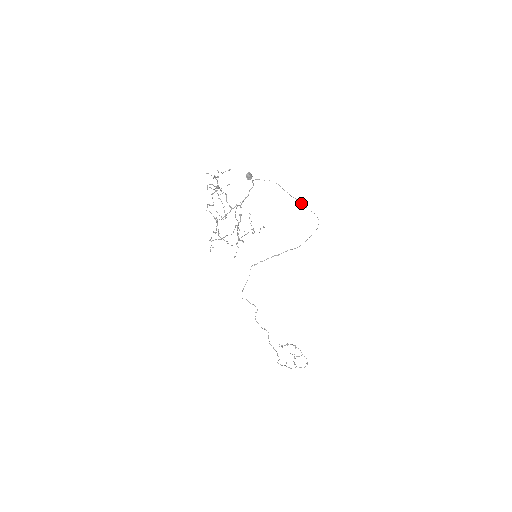
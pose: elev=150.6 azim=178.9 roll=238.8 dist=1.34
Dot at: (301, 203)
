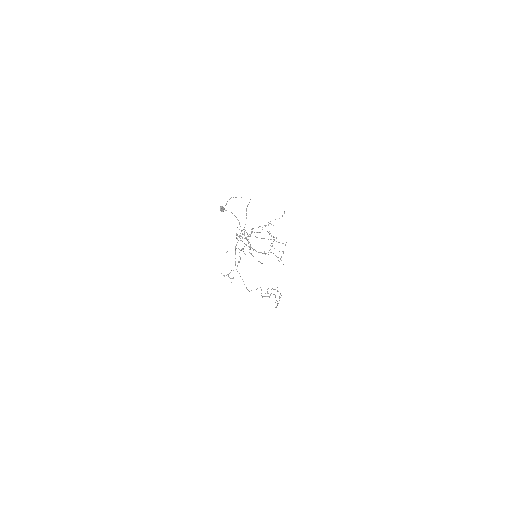
Dot at: occluded
